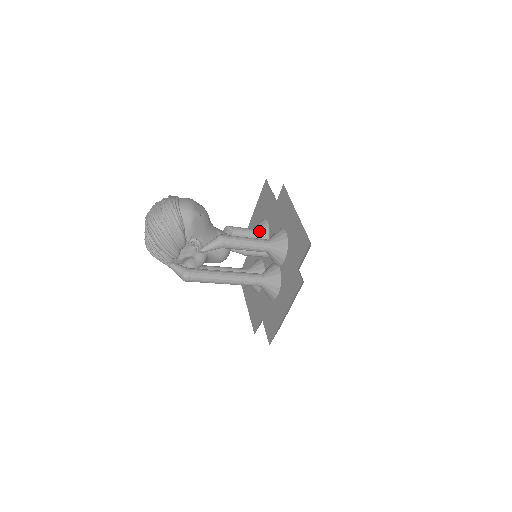
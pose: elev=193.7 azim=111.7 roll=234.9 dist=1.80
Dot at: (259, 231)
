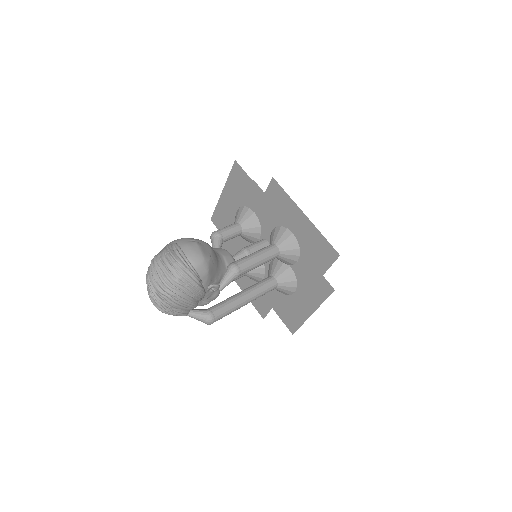
Dot at: (248, 225)
